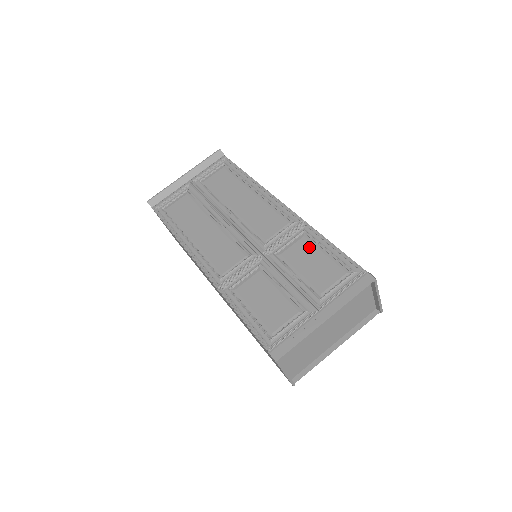
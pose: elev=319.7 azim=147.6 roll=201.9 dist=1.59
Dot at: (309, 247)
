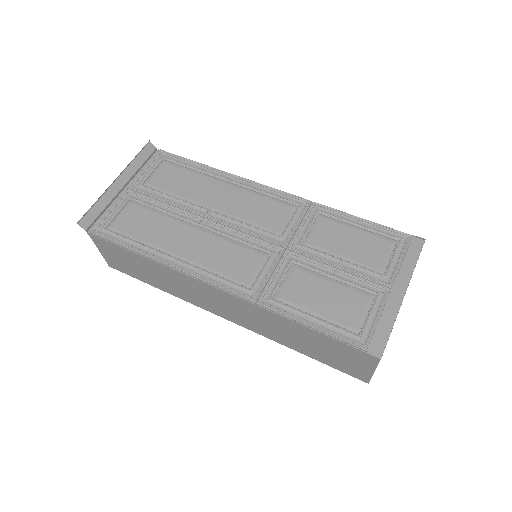
Dot at: (335, 227)
